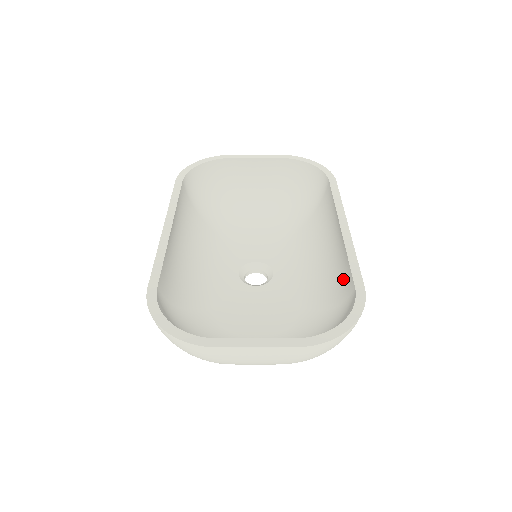
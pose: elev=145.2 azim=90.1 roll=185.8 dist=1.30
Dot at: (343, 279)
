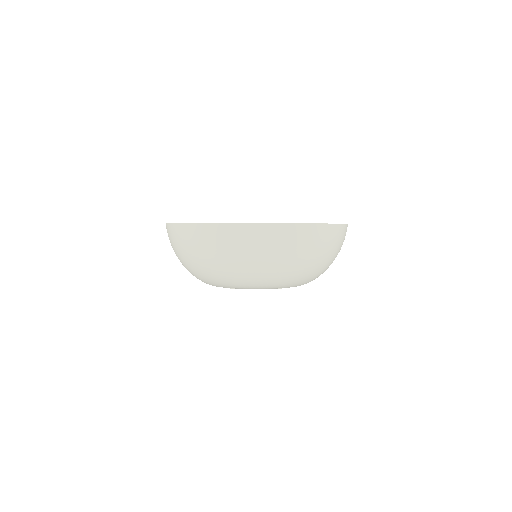
Dot at: occluded
